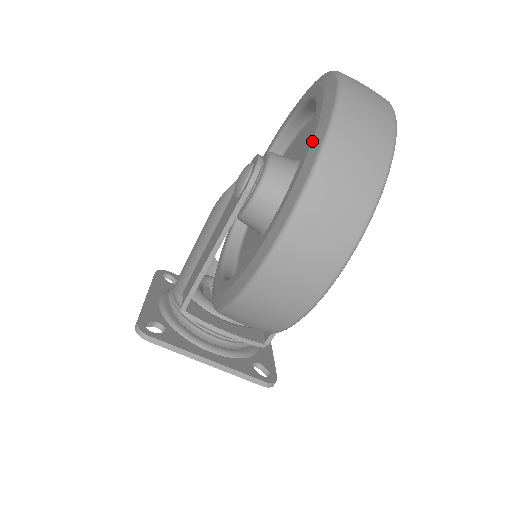
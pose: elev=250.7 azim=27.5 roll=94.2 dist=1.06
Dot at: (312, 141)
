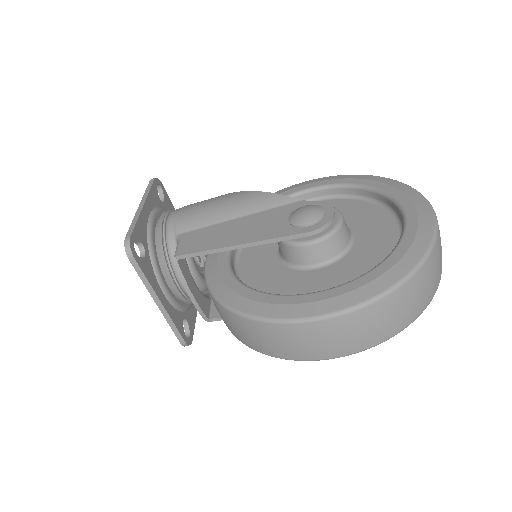
Dot at: (392, 268)
